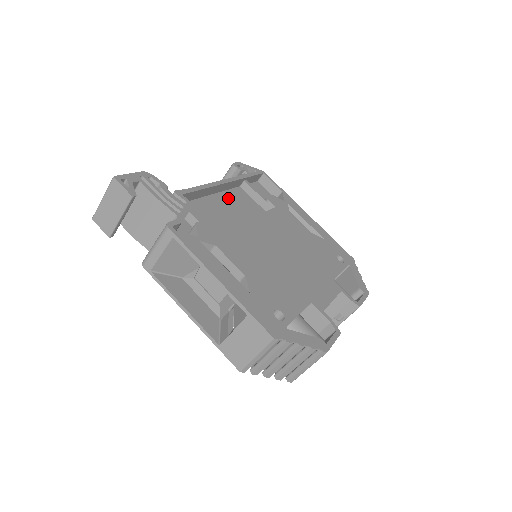
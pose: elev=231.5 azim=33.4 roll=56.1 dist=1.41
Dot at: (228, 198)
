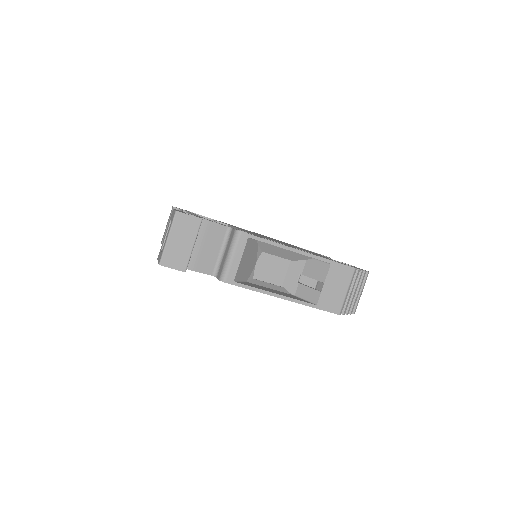
Dot at: occluded
